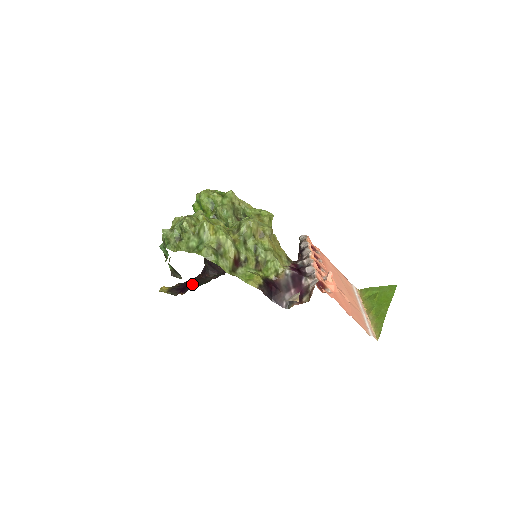
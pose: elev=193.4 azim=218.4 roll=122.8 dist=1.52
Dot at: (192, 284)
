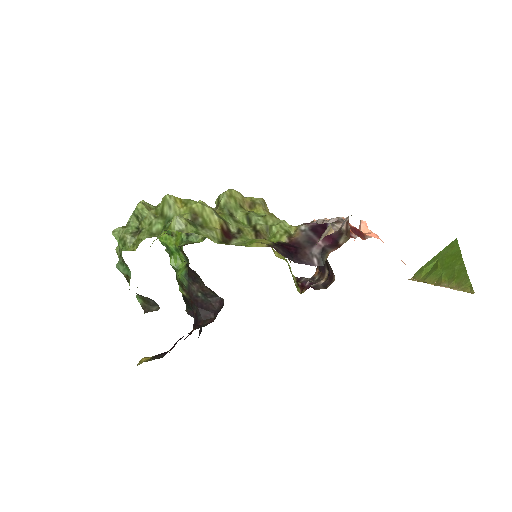
Dot at: (182, 337)
